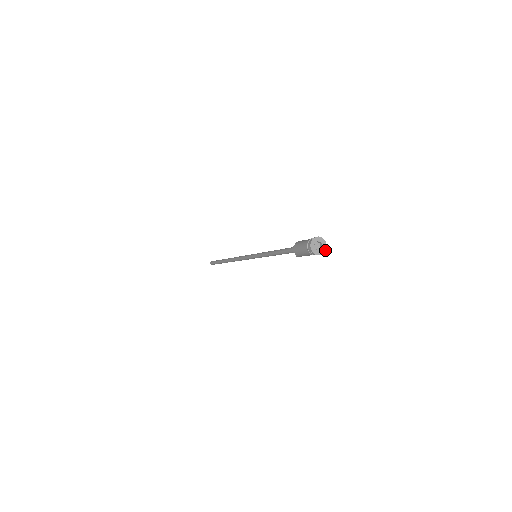
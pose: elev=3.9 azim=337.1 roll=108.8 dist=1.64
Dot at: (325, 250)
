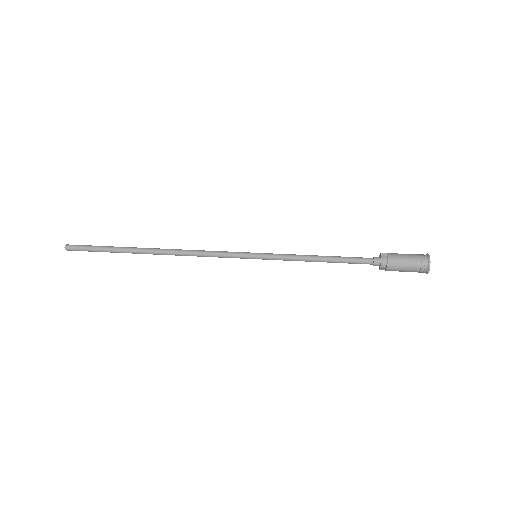
Dot at: occluded
